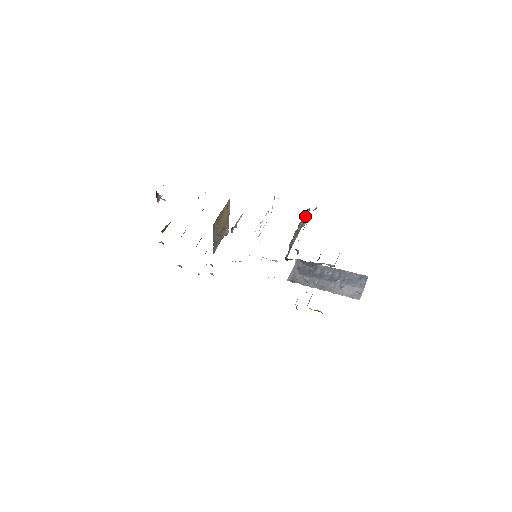
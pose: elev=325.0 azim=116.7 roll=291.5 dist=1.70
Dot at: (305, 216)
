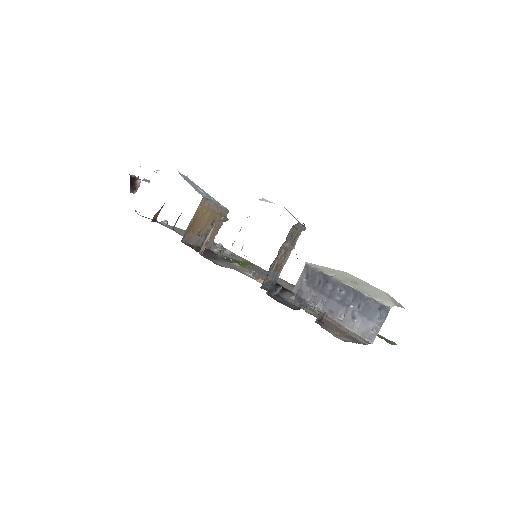
Dot at: (297, 227)
